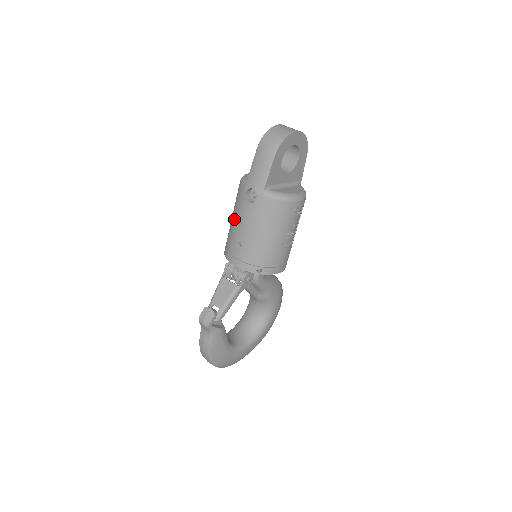
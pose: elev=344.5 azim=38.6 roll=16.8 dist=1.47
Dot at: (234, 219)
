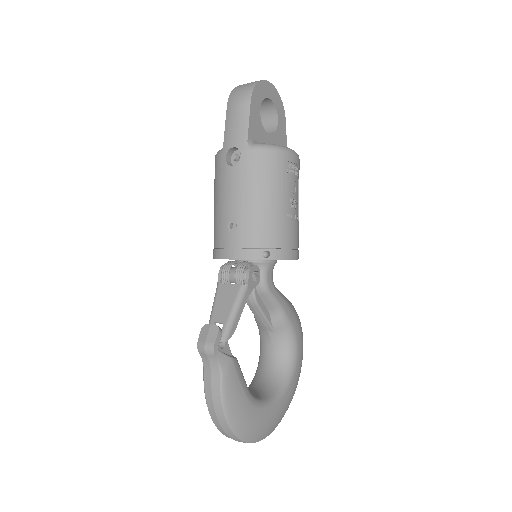
Dot at: (217, 202)
